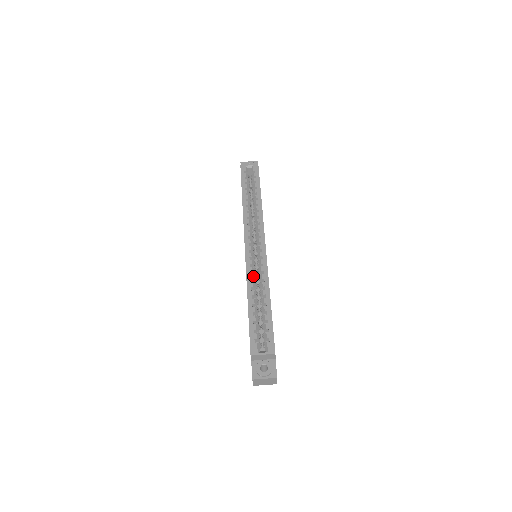
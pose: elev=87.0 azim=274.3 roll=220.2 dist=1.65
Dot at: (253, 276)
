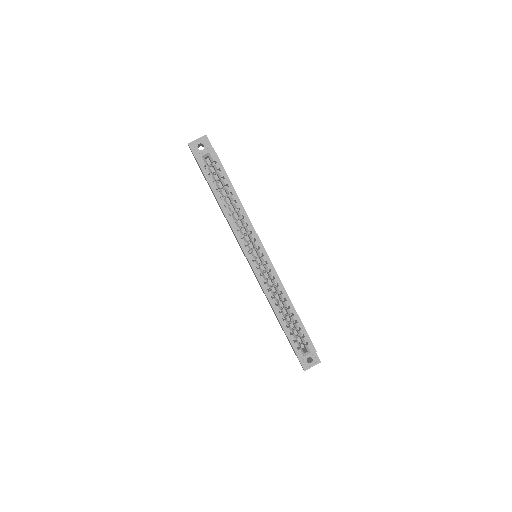
Dot at: (271, 292)
